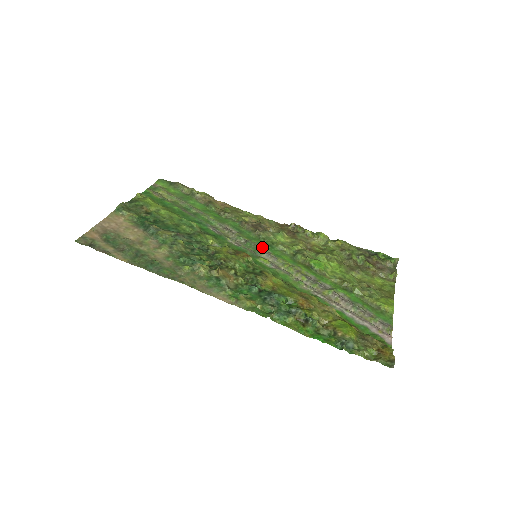
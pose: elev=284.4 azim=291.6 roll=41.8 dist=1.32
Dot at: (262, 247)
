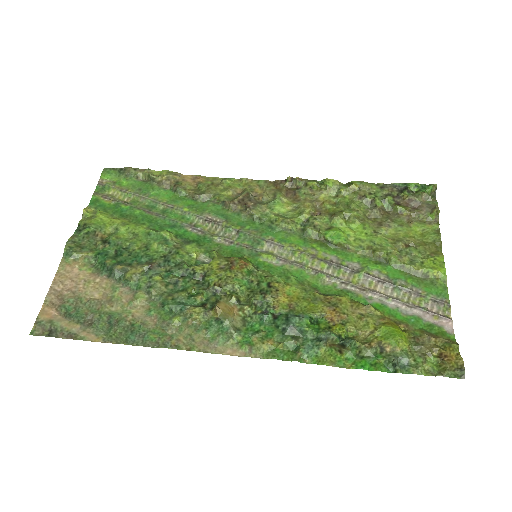
Dot at: (260, 234)
